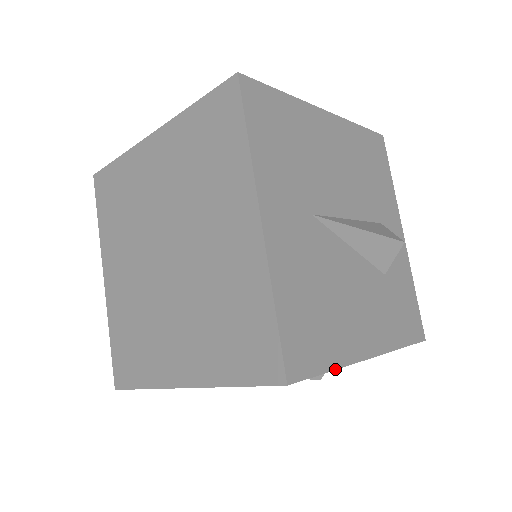
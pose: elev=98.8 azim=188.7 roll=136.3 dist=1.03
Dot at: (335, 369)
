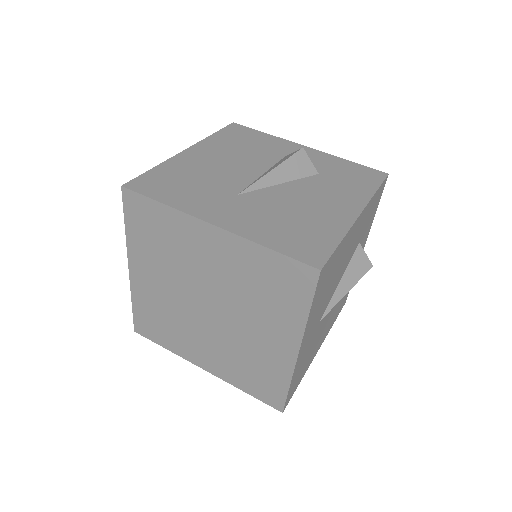
Dot at: (342, 239)
